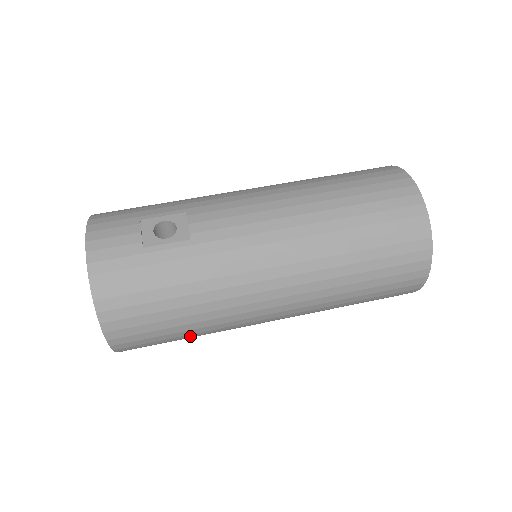
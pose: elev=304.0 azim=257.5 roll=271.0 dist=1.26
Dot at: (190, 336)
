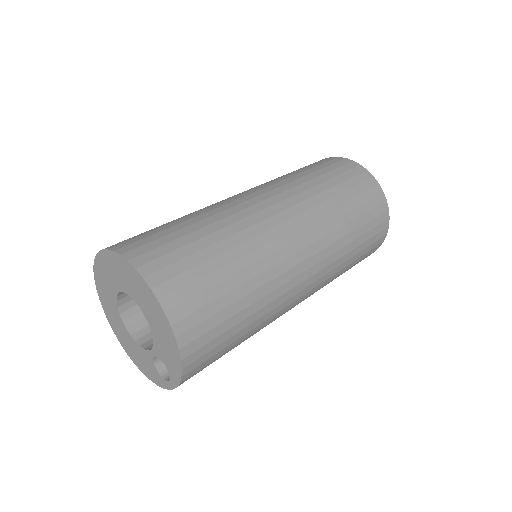
Dot at: (238, 283)
